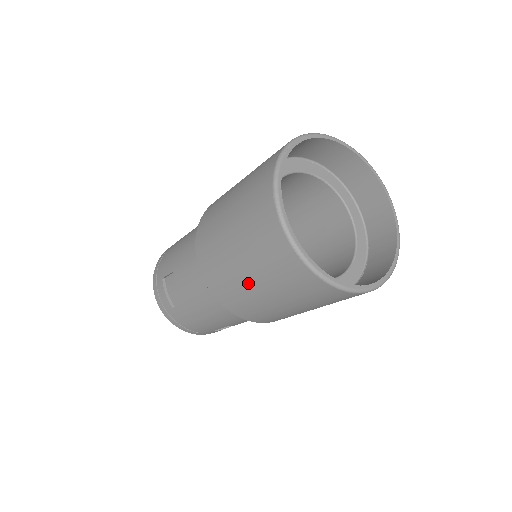
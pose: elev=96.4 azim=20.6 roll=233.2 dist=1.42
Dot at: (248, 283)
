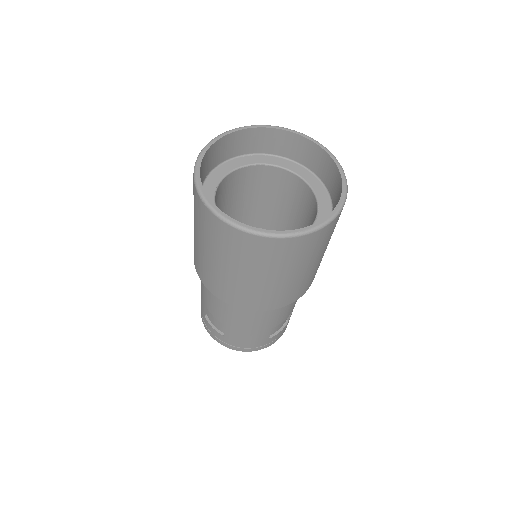
Dot at: (235, 276)
